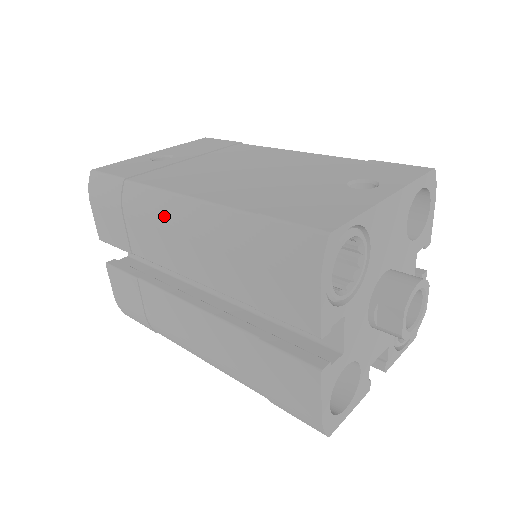
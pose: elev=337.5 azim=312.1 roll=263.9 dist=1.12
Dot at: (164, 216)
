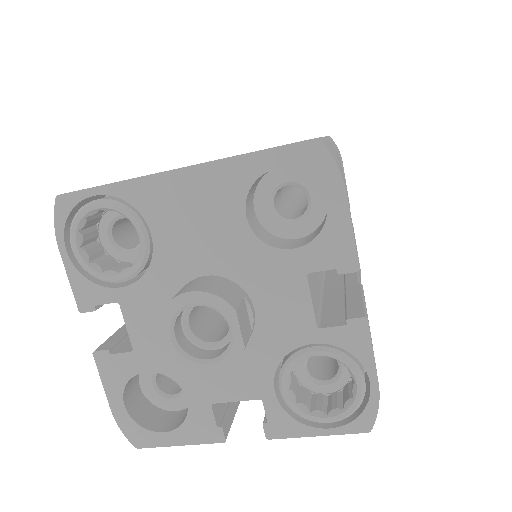
Dot at: occluded
